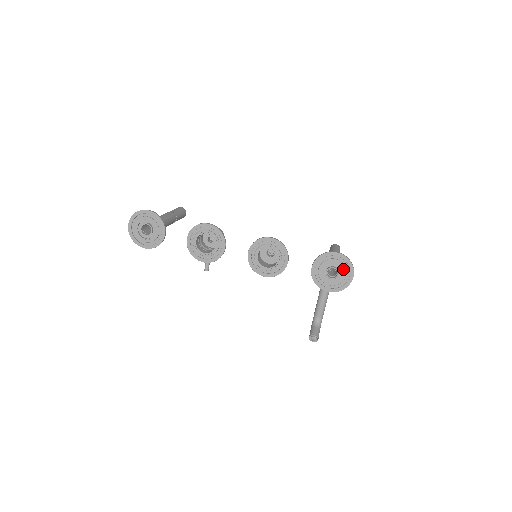
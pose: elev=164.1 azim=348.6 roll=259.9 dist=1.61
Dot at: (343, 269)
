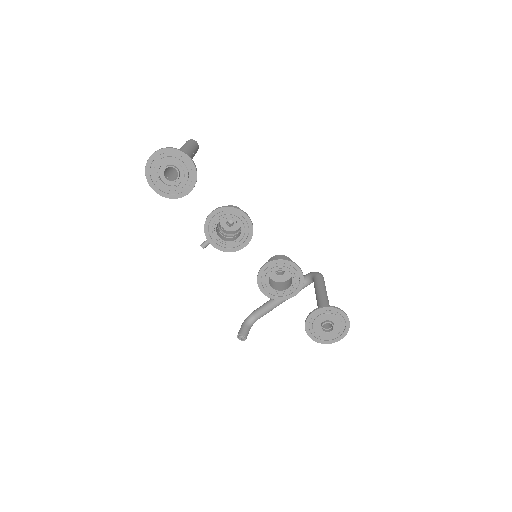
Dot at: (338, 329)
